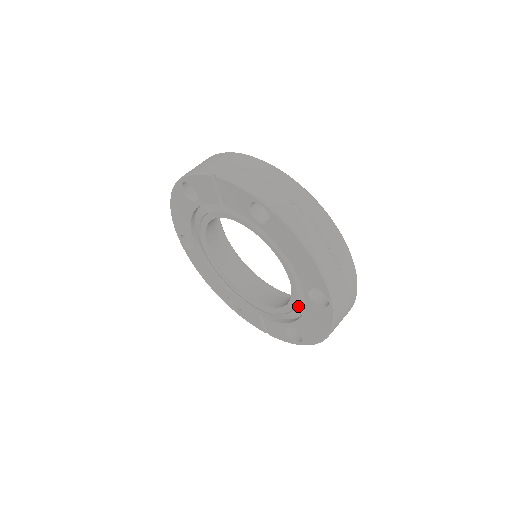
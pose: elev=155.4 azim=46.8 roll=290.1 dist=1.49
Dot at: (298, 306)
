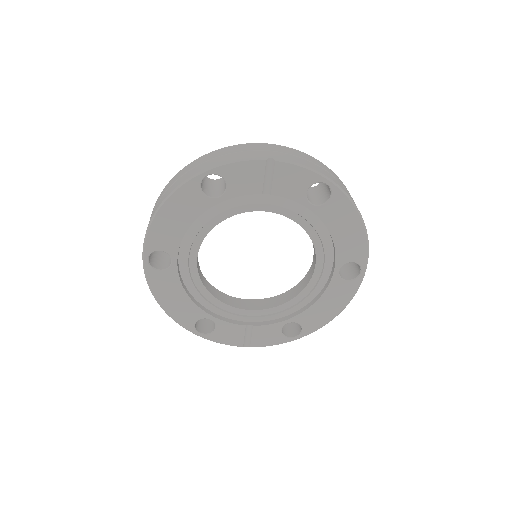
Dot at: (313, 292)
